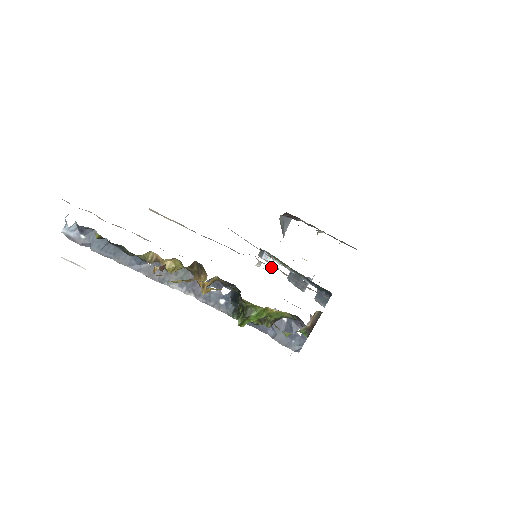
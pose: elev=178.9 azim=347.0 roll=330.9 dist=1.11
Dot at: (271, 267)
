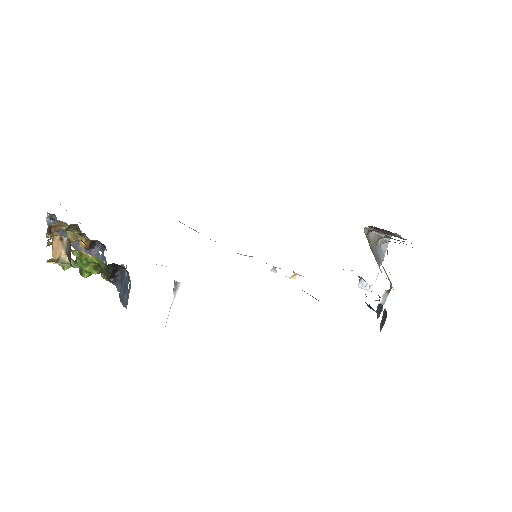
Dot at: (295, 275)
